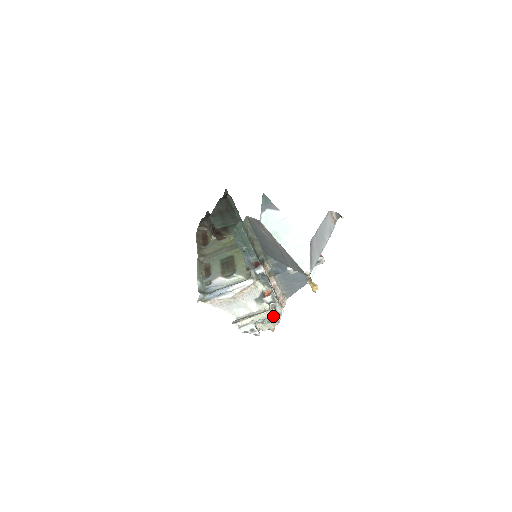
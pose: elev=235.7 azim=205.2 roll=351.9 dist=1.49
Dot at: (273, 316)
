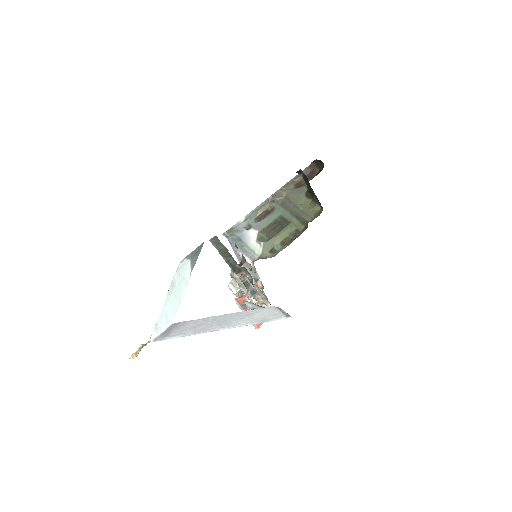
Dot at: (253, 302)
